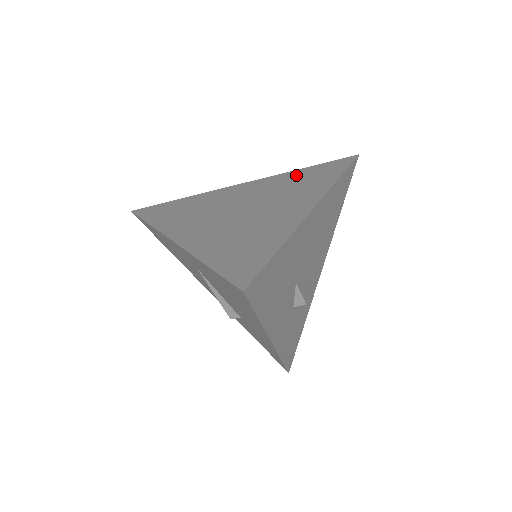
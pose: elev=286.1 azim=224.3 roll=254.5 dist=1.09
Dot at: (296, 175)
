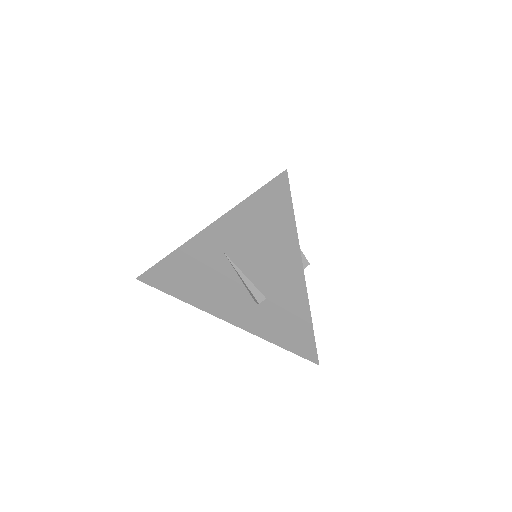
Dot at: occluded
